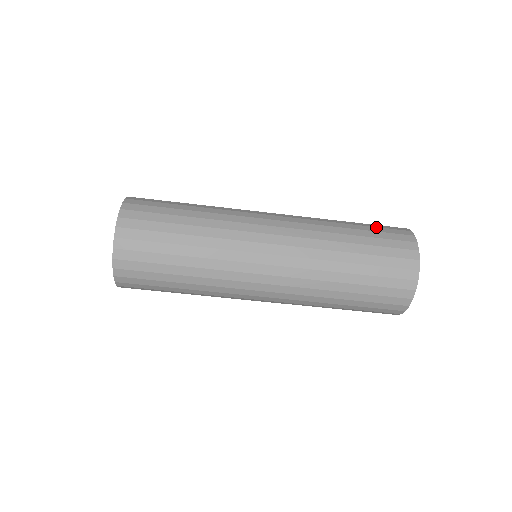
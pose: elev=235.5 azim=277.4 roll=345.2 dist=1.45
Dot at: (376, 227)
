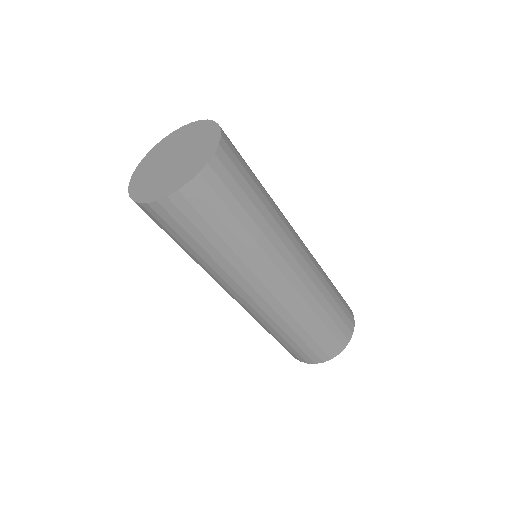
Dot at: (341, 296)
